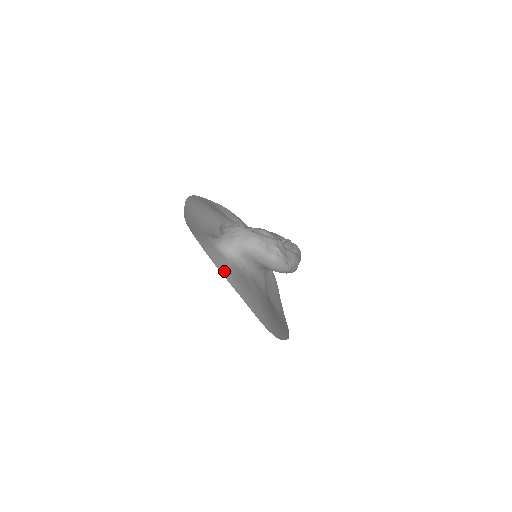
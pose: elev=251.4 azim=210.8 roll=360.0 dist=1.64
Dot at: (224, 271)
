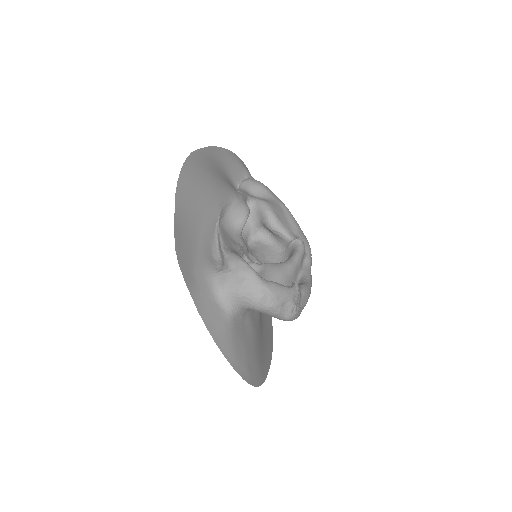
Dot at: (222, 342)
